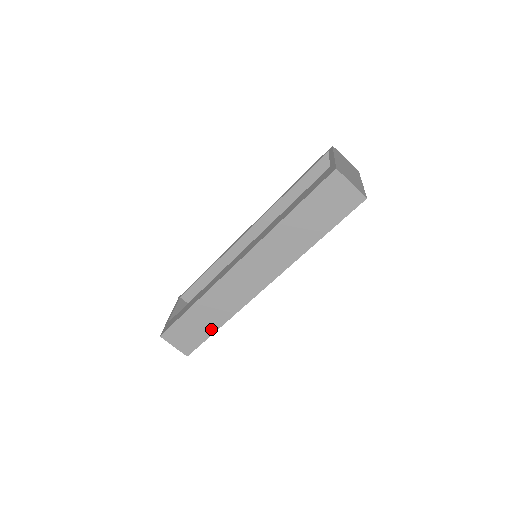
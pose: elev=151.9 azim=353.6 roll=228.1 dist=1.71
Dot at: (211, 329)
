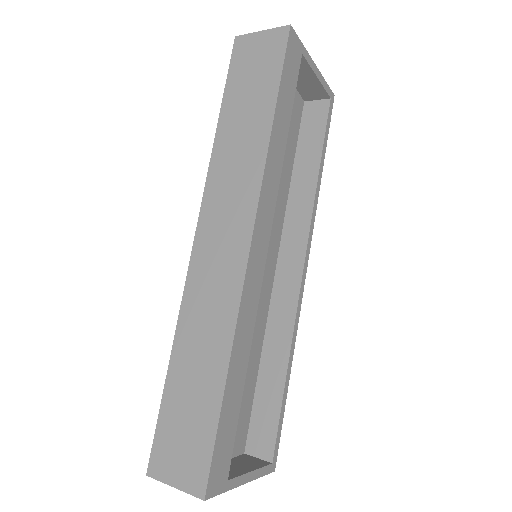
Dot at: (214, 394)
